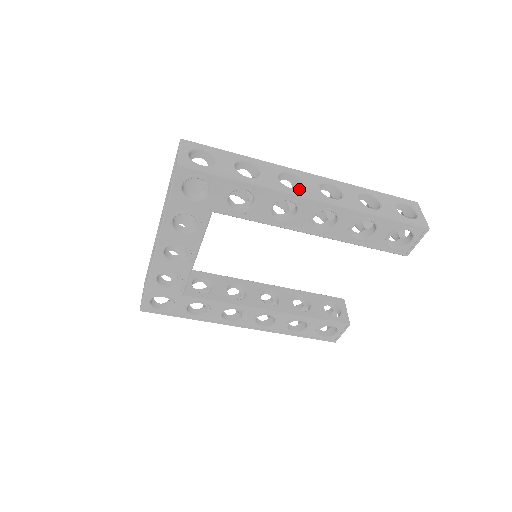
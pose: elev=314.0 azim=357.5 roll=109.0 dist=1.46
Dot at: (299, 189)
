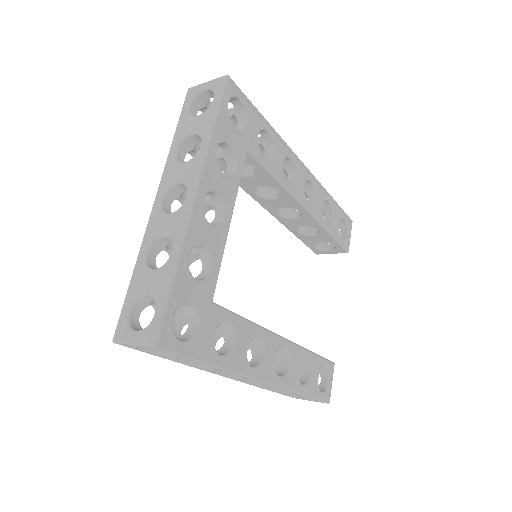
Dot at: occluded
